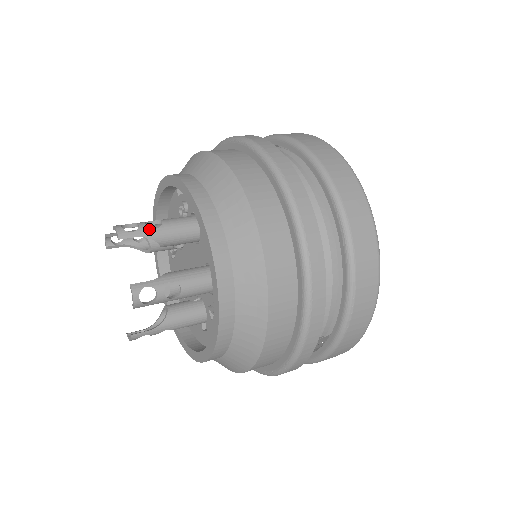
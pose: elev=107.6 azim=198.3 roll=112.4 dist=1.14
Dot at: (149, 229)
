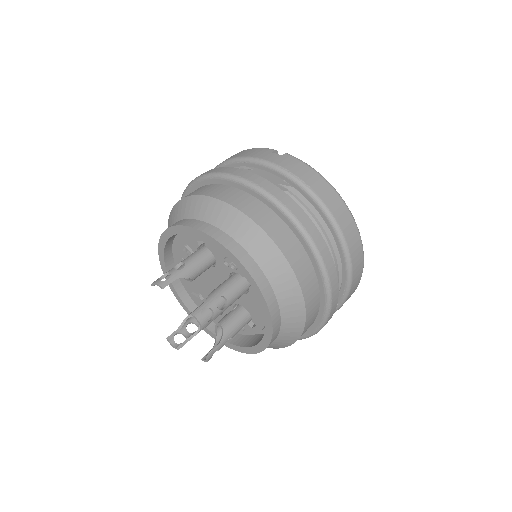
Dot at: (220, 312)
